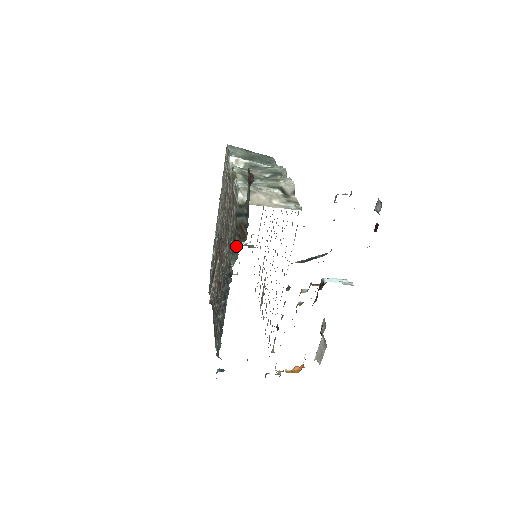
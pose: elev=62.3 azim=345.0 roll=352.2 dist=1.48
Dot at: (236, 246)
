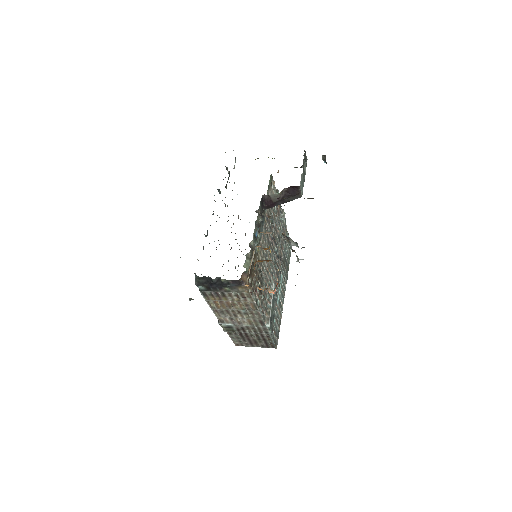
Dot at: occluded
